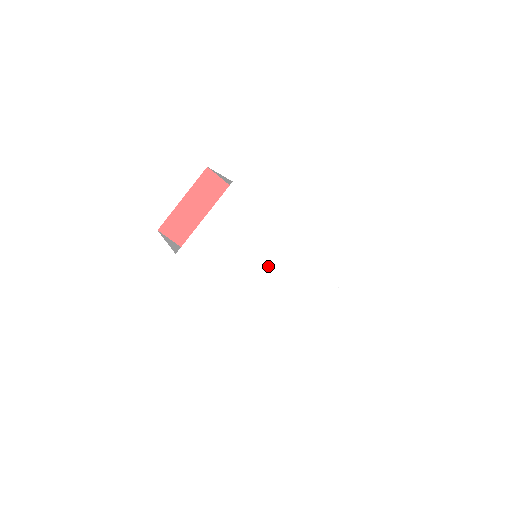
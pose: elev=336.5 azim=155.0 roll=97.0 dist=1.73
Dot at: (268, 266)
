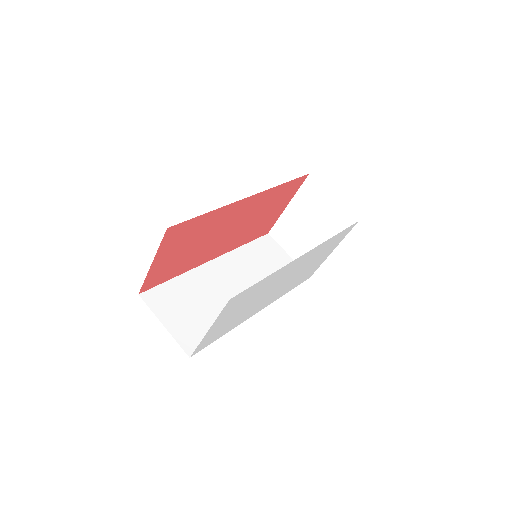
Dot at: (279, 285)
